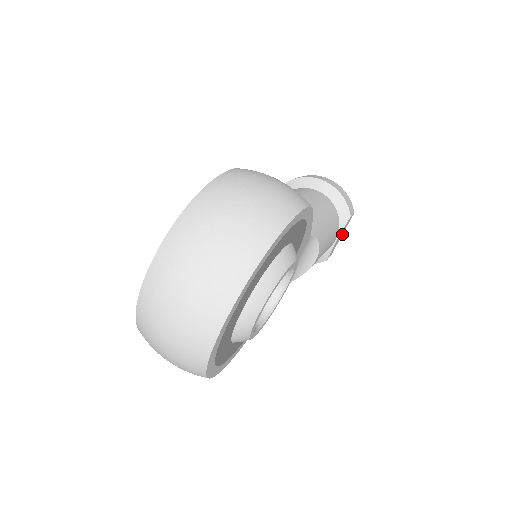
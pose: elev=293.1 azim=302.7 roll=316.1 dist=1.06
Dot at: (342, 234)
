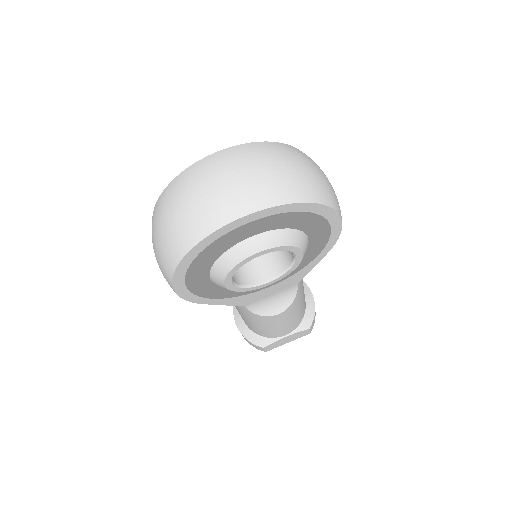
Dot at: (288, 342)
